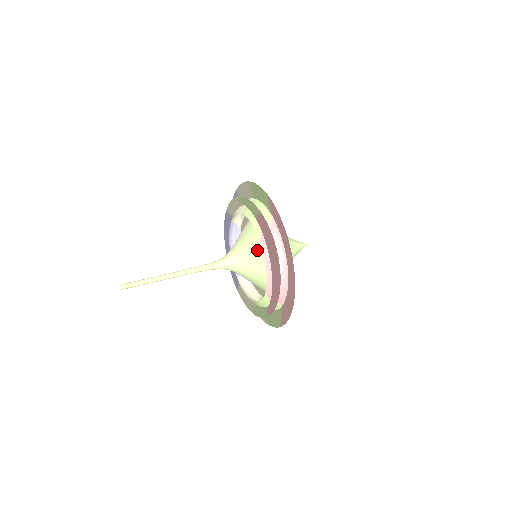
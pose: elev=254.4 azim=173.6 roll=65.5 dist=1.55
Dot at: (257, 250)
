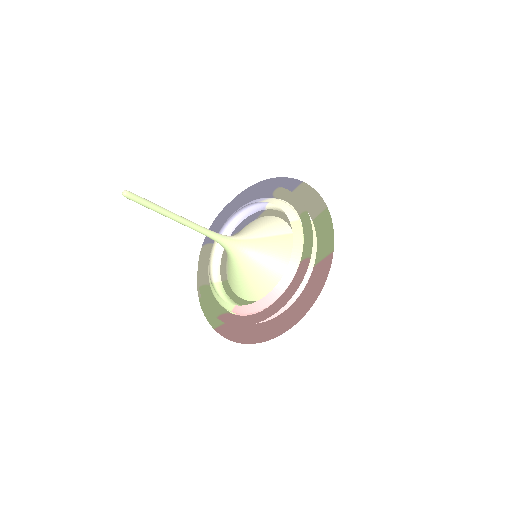
Dot at: (269, 268)
